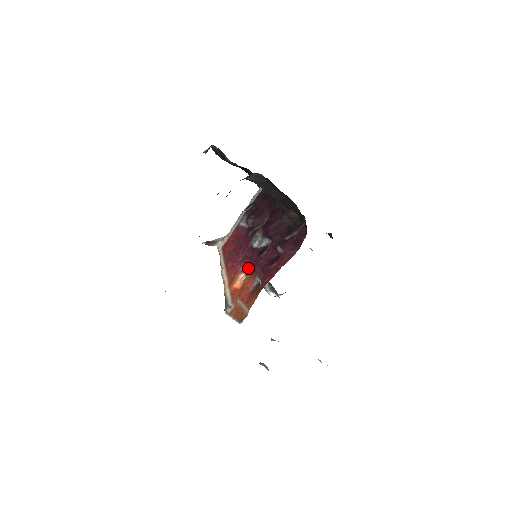
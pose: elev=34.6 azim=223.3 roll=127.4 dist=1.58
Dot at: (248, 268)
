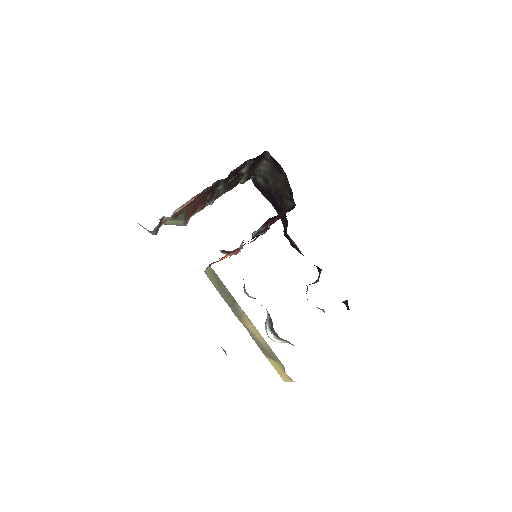
Dot at: (240, 245)
